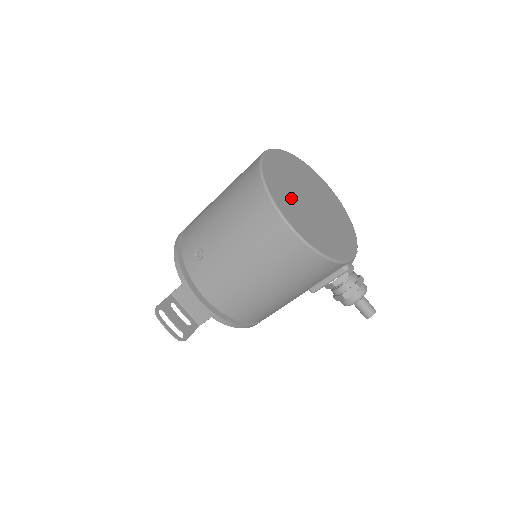
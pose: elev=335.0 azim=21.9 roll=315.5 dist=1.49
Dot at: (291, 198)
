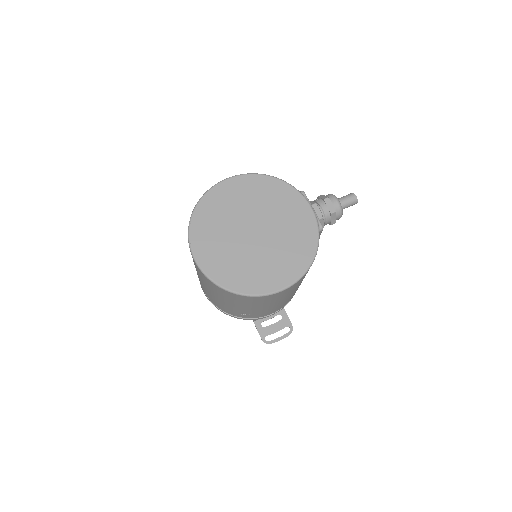
Dot at: (251, 265)
